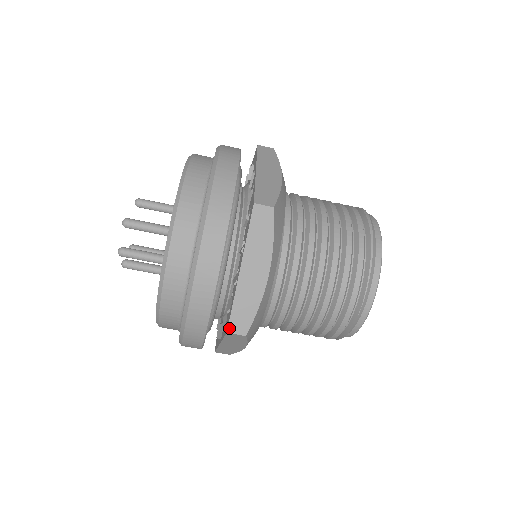
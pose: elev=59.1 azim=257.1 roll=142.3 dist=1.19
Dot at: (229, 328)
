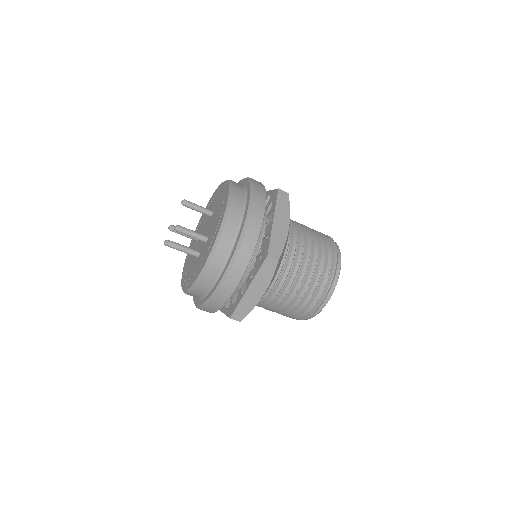
Dot at: (232, 316)
